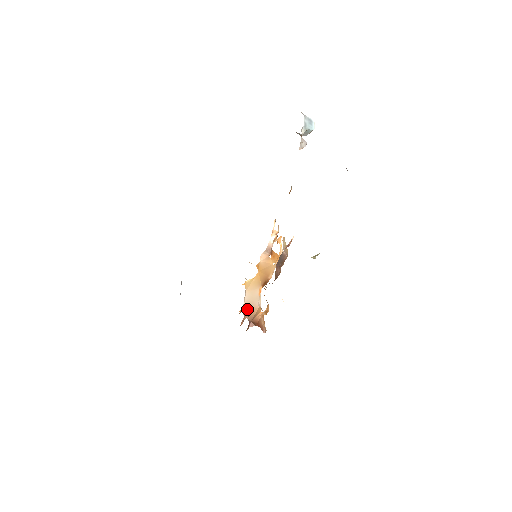
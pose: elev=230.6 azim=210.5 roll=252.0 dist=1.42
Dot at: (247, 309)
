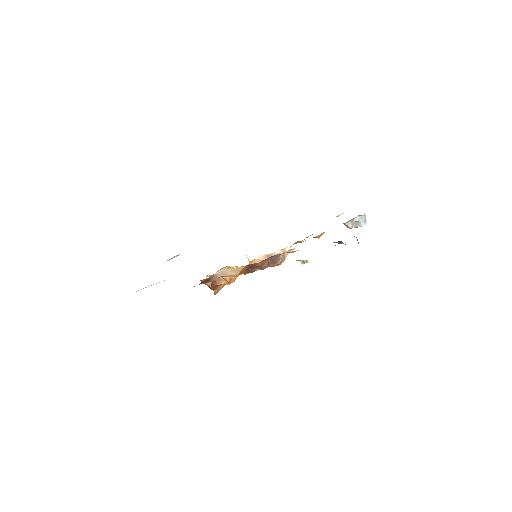
Dot at: (216, 276)
